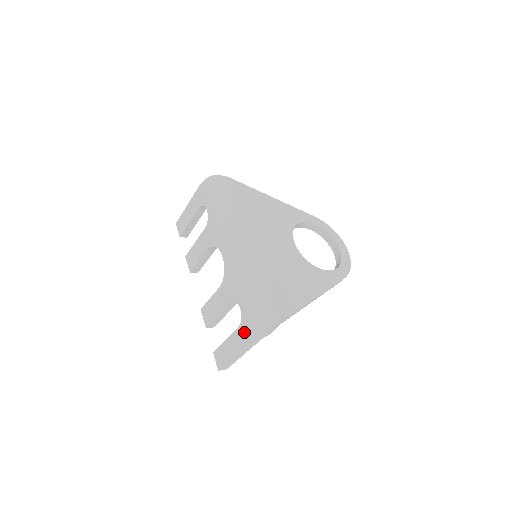
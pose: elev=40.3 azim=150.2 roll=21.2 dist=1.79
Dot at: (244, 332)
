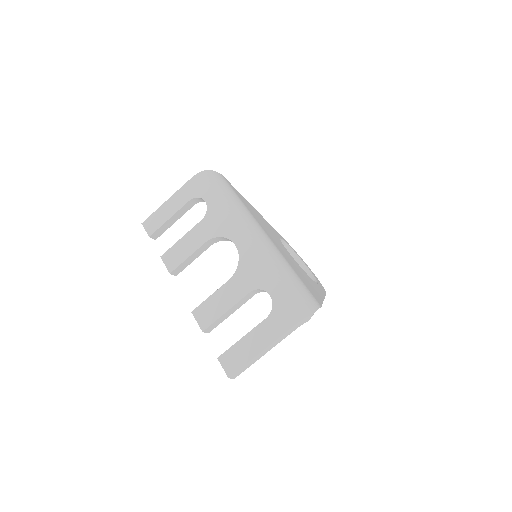
Dot at: (279, 319)
